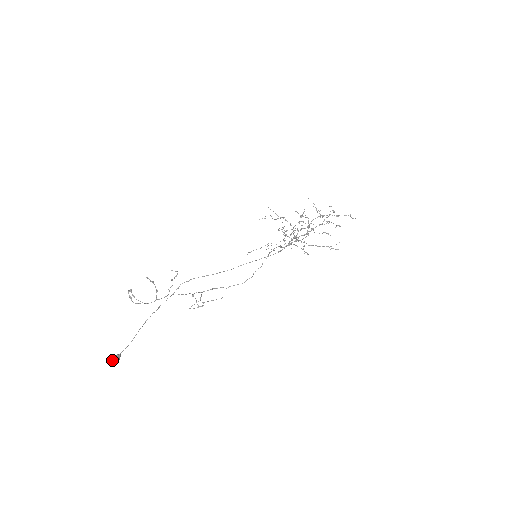
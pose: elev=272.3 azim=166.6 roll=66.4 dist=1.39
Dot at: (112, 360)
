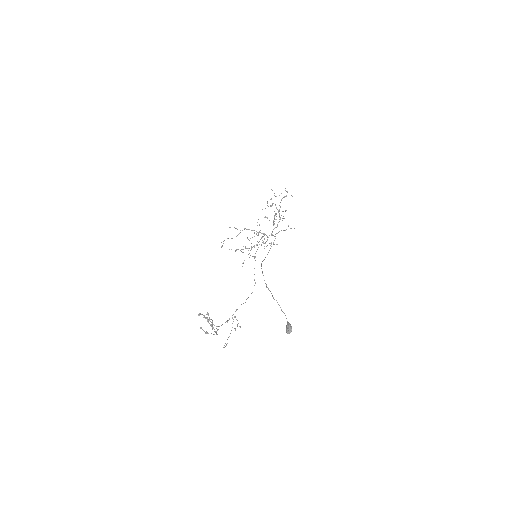
Dot at: (289, 328)
